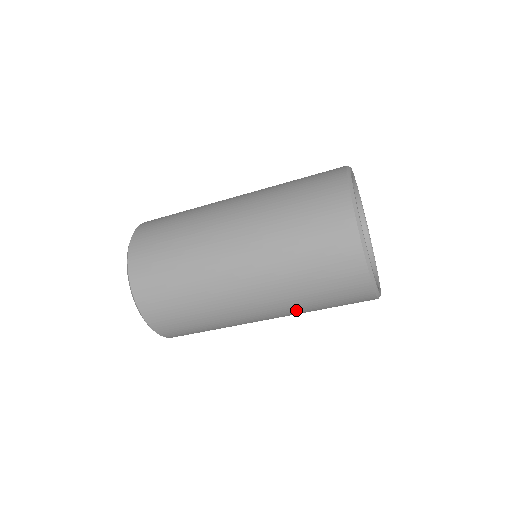
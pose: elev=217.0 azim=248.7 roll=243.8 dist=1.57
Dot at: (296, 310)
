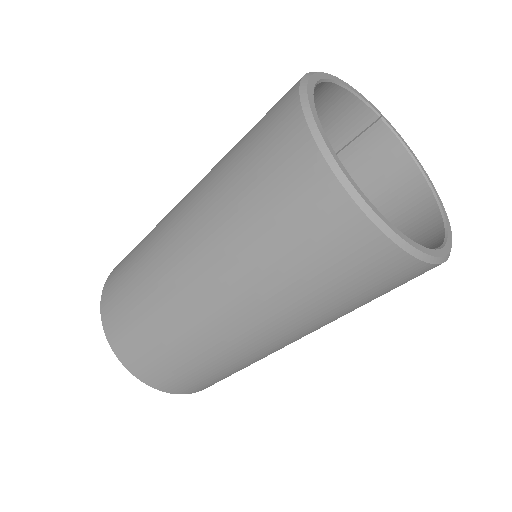
Dot at: (256, 285)
